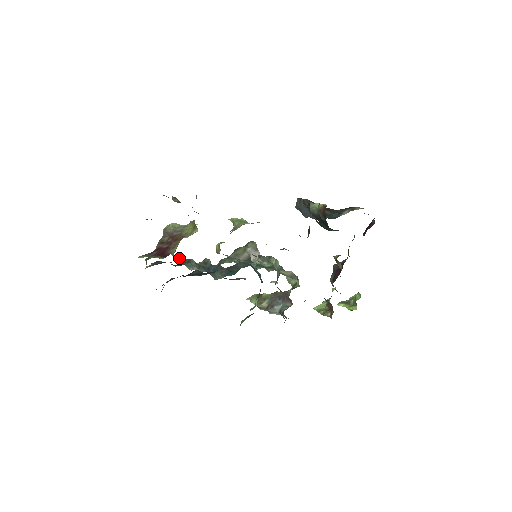
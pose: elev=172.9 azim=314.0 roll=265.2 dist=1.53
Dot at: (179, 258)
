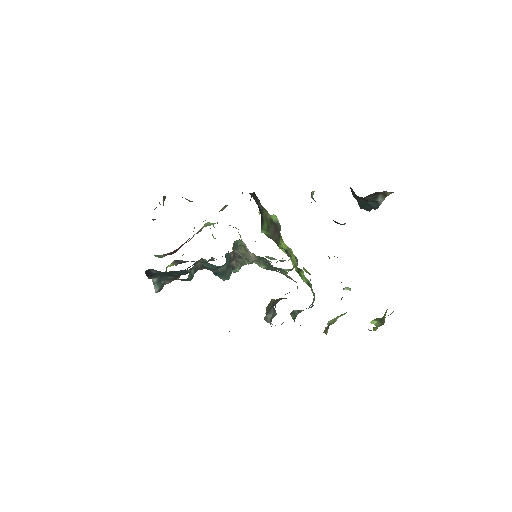
Dot at: occluded
